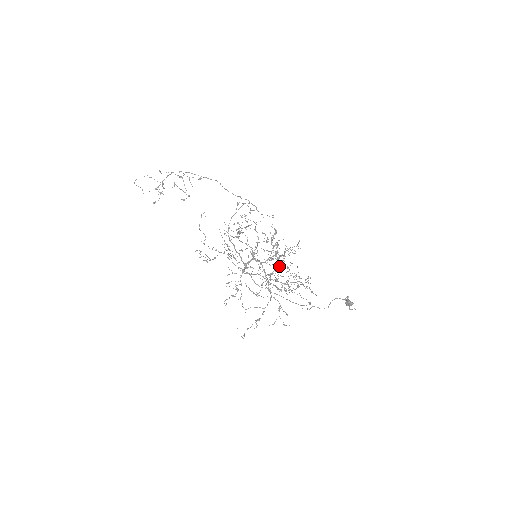
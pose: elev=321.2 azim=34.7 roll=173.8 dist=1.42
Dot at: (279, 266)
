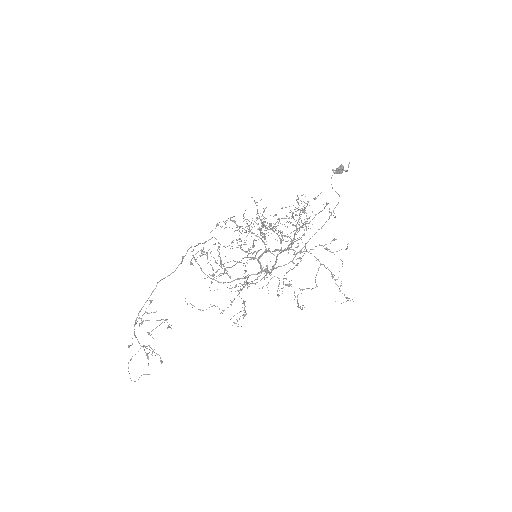
Dot at: occluded
